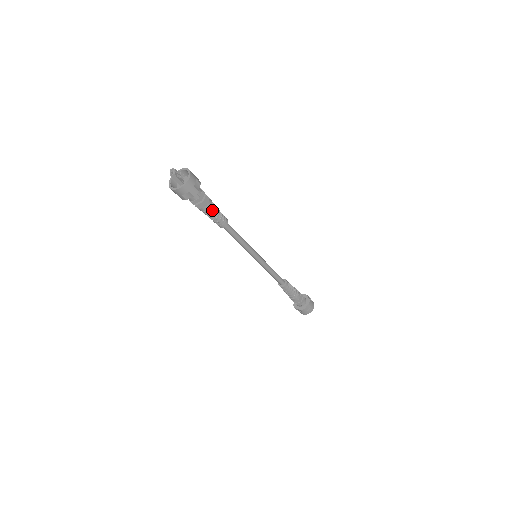
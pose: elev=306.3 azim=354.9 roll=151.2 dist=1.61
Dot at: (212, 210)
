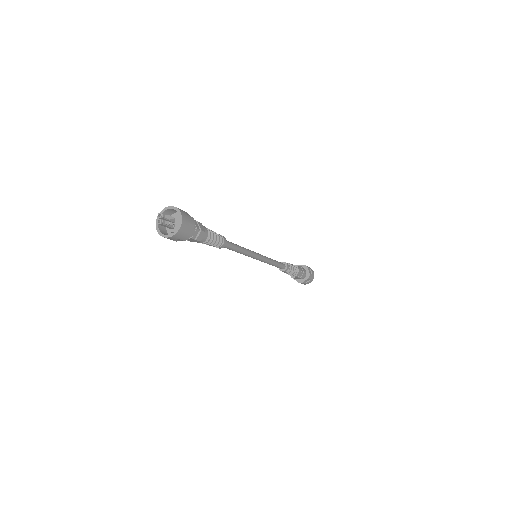
Dot at: (207, 241)
